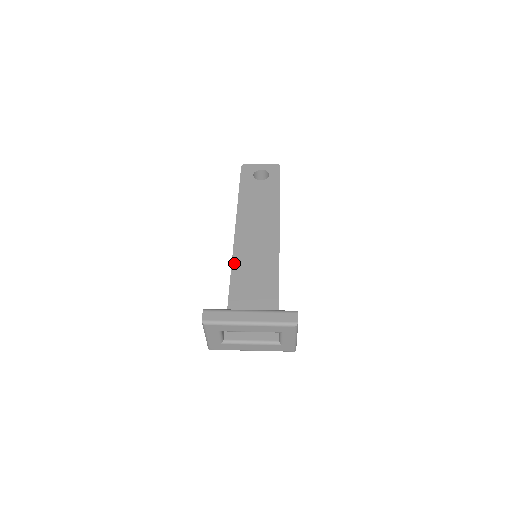
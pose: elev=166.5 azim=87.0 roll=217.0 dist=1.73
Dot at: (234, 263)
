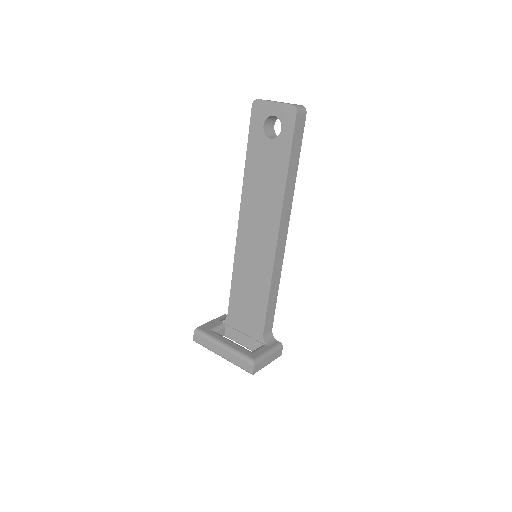
Dot at: (235, 262)
